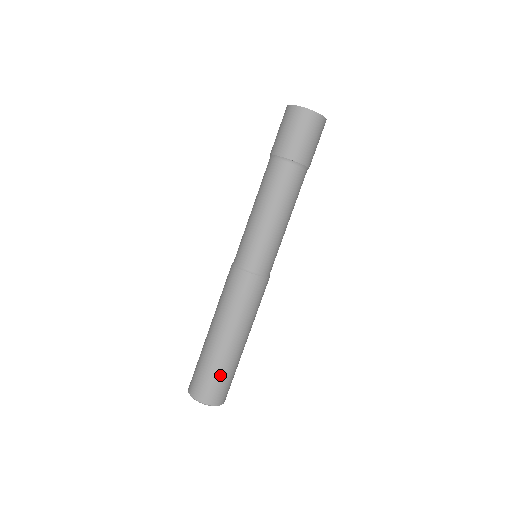
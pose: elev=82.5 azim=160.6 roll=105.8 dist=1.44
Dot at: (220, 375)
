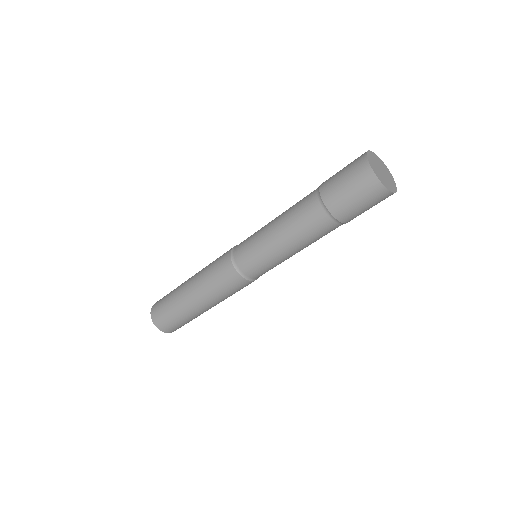
Dot at: (175, 317)
